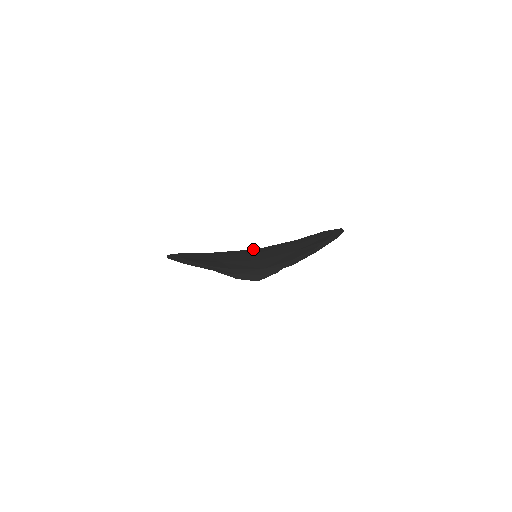
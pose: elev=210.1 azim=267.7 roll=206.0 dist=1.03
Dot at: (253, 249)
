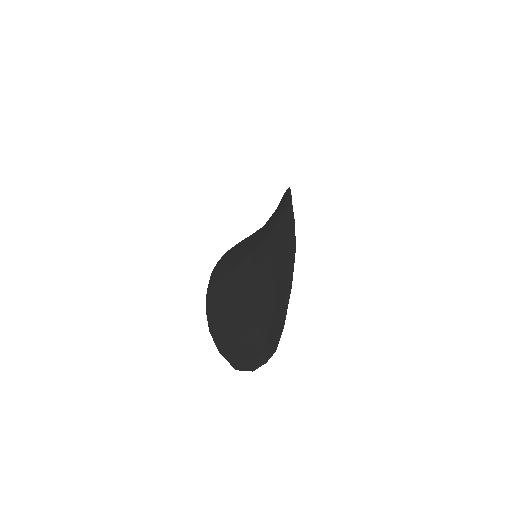
Dot at: (251, 273)
